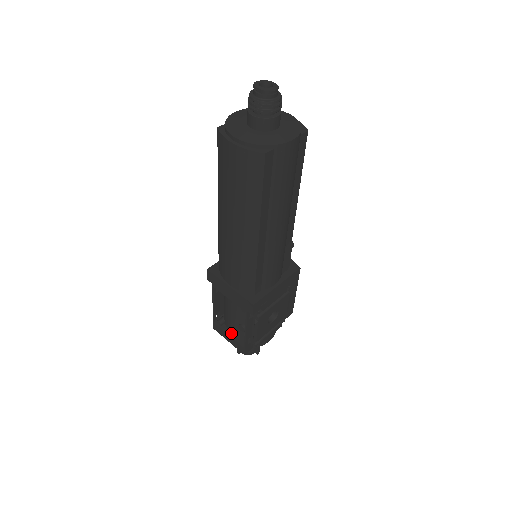
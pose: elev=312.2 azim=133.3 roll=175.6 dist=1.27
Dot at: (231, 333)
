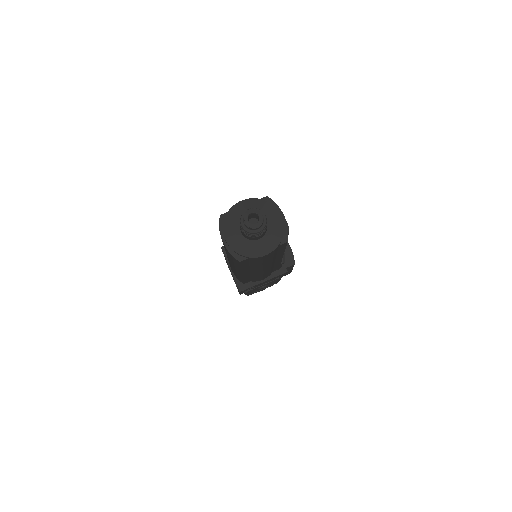
Dot at: occluded
